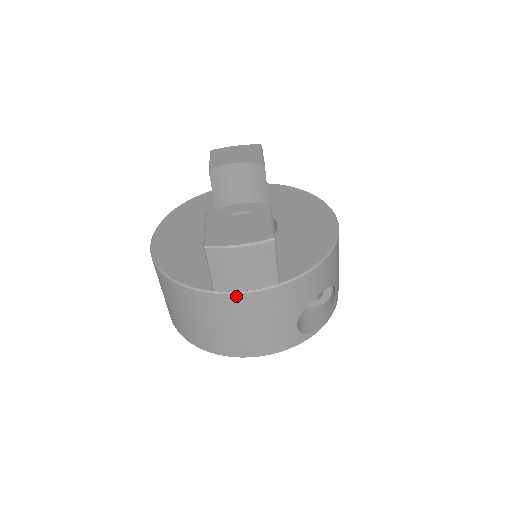
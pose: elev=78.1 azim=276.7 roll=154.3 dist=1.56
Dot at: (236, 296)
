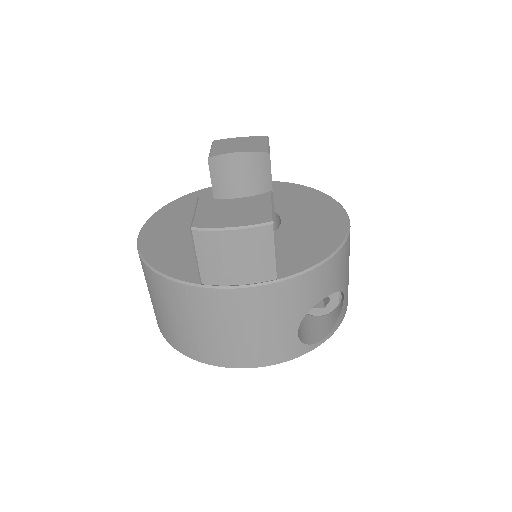
Dot at: (227, 291)
